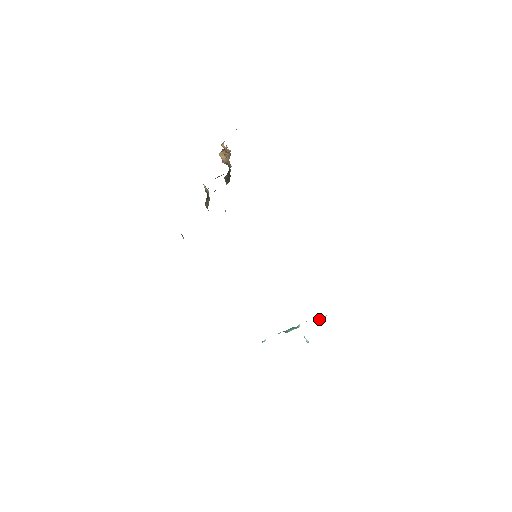
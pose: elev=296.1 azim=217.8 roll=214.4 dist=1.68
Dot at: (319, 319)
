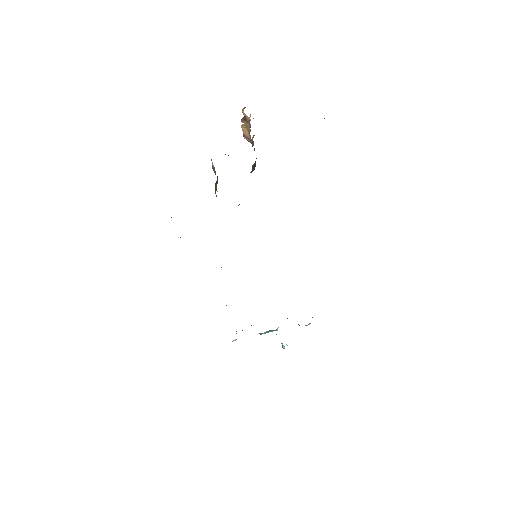
Dot at: occluded
